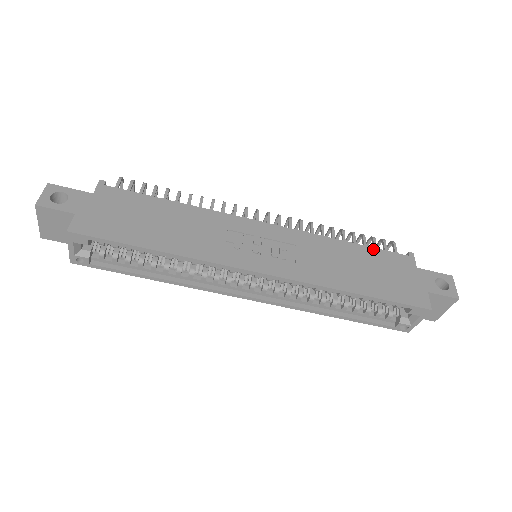
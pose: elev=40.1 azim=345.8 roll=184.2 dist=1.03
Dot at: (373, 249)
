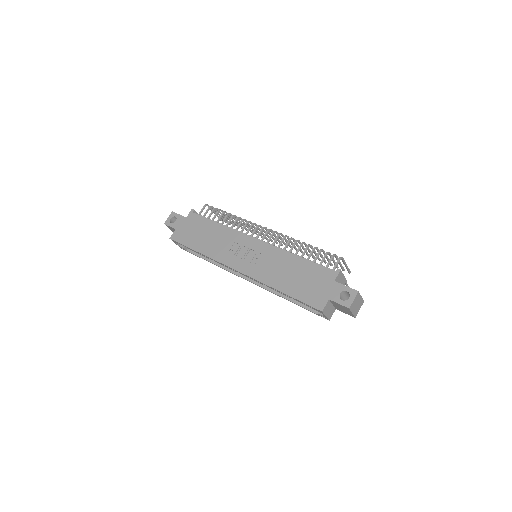
Dot at: (312, 263)
